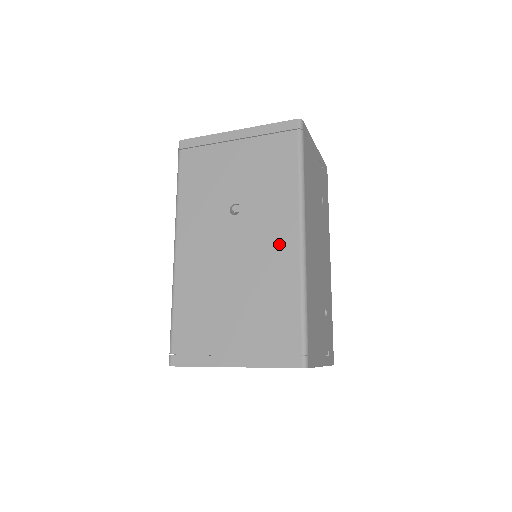
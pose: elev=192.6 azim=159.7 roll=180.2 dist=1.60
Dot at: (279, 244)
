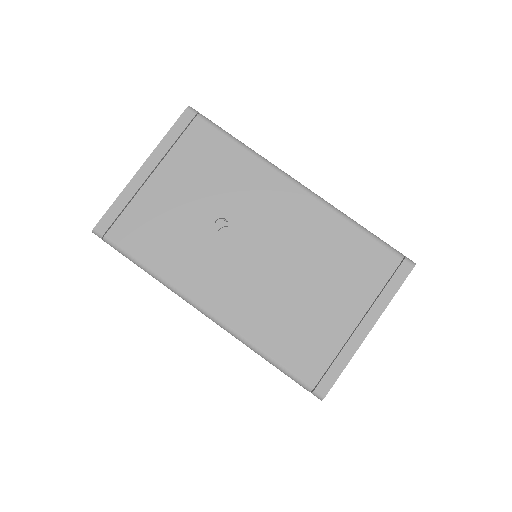
Dot at: (290, 209)
